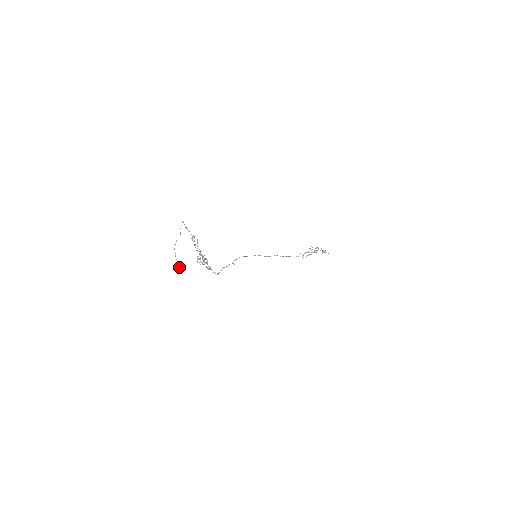
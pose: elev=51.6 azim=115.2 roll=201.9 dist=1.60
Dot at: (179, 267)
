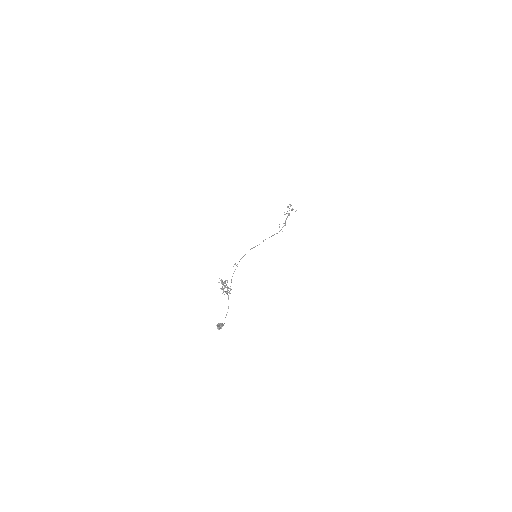
Dot at: (222, 325)
